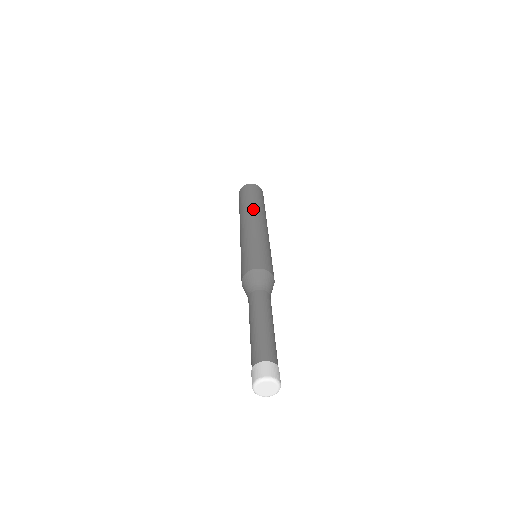
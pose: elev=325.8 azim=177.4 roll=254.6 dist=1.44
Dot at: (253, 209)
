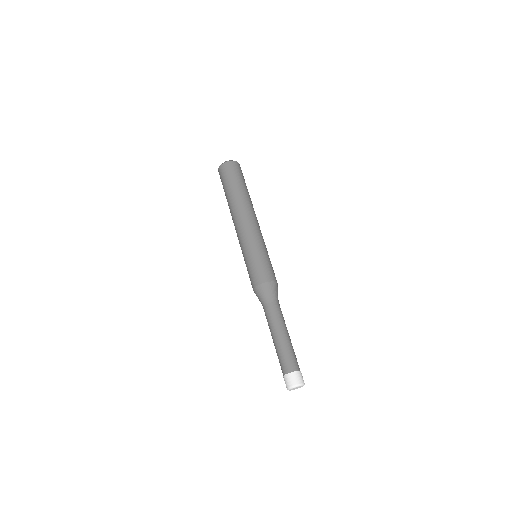
Dot at: (235, 205)
